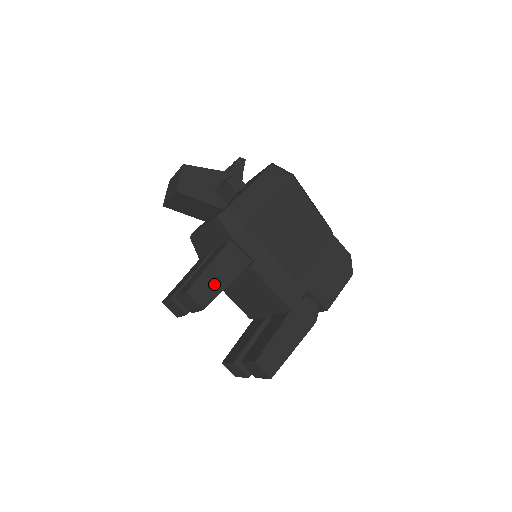
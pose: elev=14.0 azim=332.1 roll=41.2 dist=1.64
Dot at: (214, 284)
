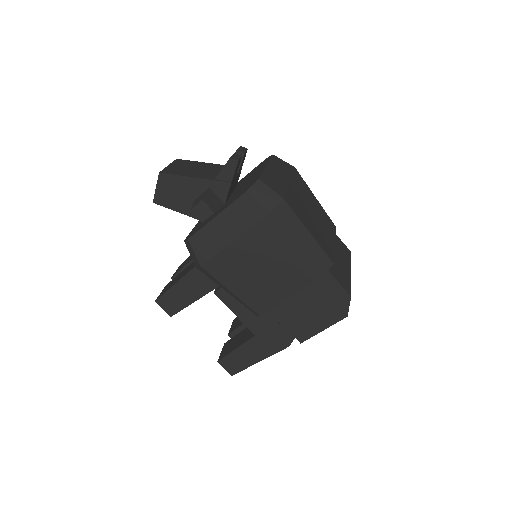
Dot at: (180, 299)
